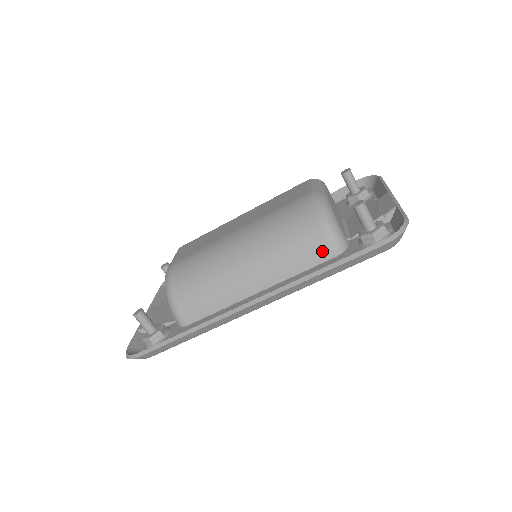
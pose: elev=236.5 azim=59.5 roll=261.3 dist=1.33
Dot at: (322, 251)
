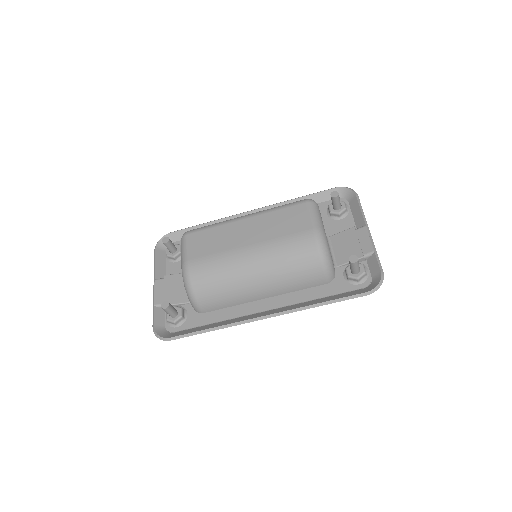
Dot at: (318, 280)
